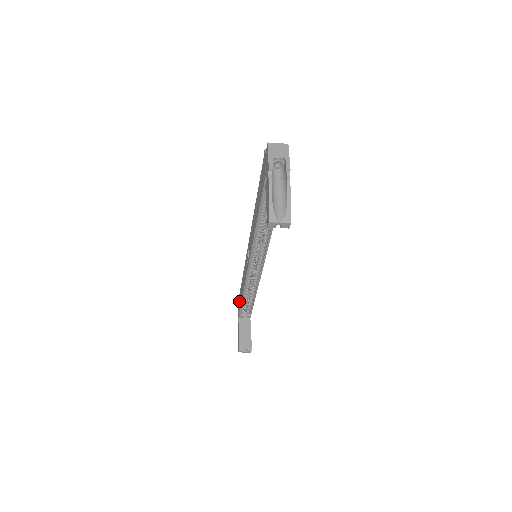
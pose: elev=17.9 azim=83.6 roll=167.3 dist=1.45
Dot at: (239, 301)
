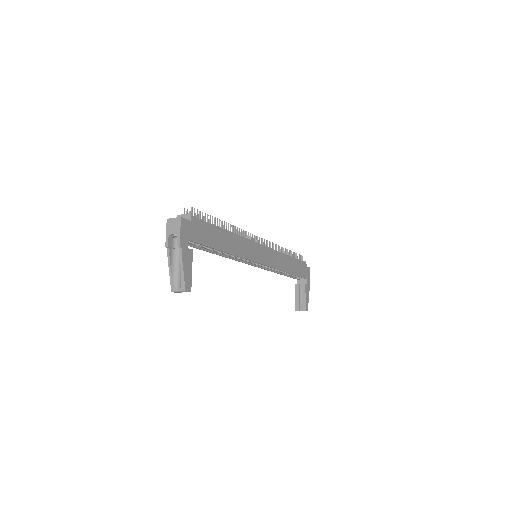
Dot at: occluded
